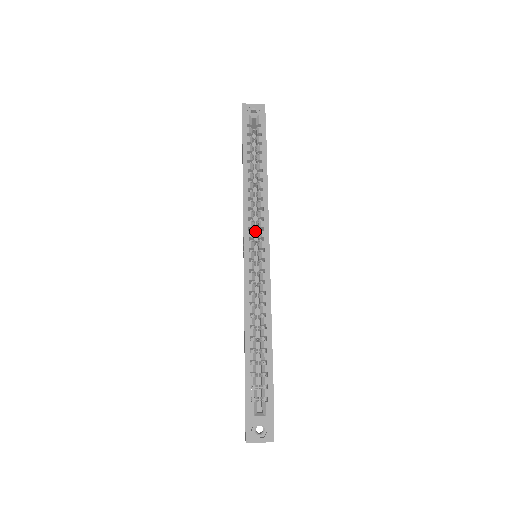
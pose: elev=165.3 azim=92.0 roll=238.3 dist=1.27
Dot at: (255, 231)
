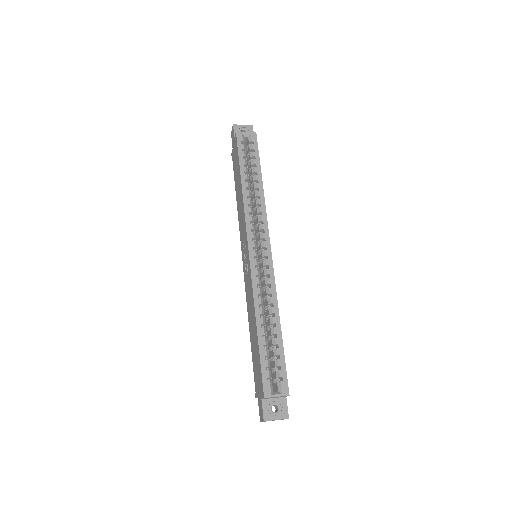
Dot at: occluded
